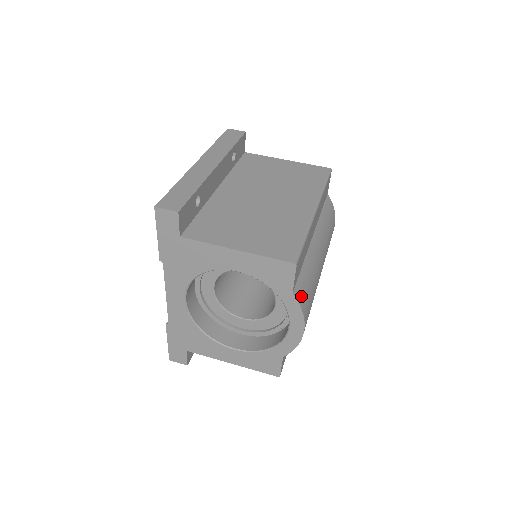
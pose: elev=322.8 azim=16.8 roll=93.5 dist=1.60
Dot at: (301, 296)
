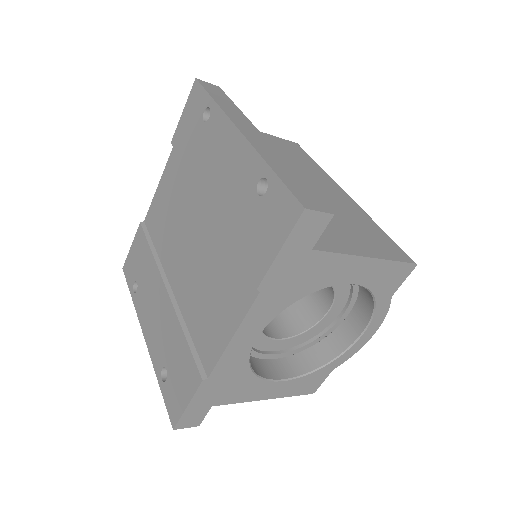
Dot at: occluded
